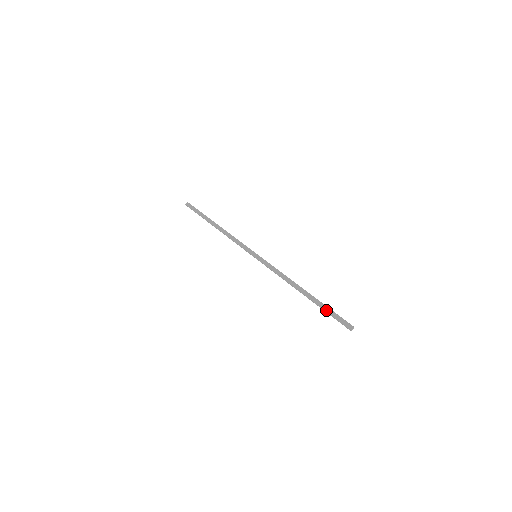
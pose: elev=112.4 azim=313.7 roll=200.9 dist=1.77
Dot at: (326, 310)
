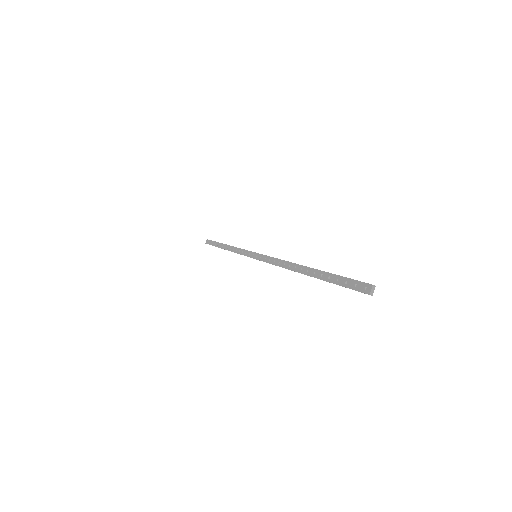
Dot at: (330, 280)
